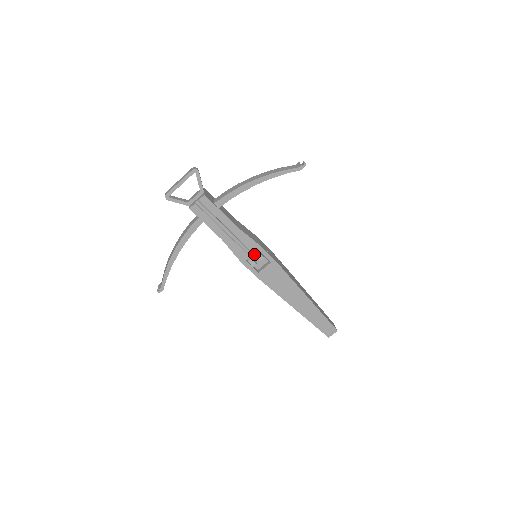
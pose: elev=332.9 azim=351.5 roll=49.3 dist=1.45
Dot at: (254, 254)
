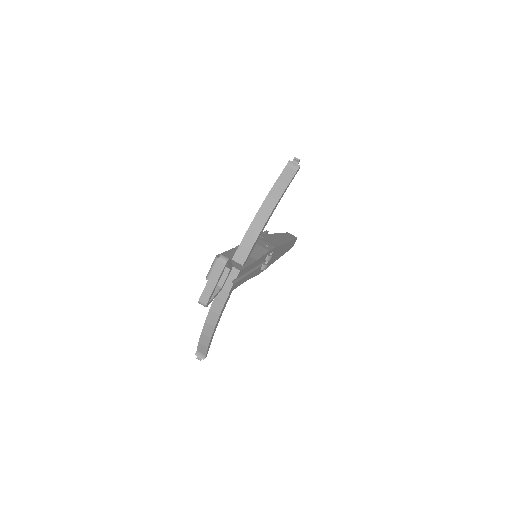
Dot at: occluded
